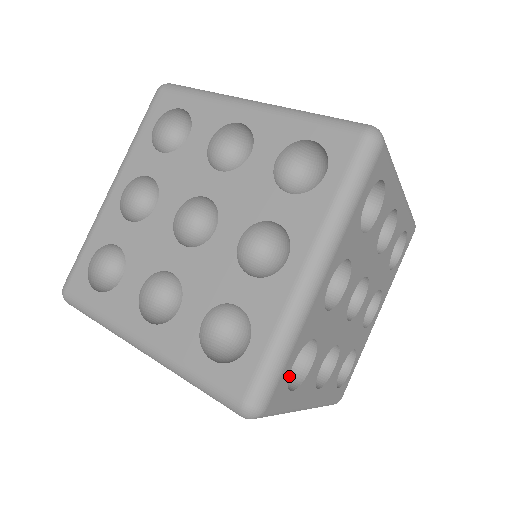
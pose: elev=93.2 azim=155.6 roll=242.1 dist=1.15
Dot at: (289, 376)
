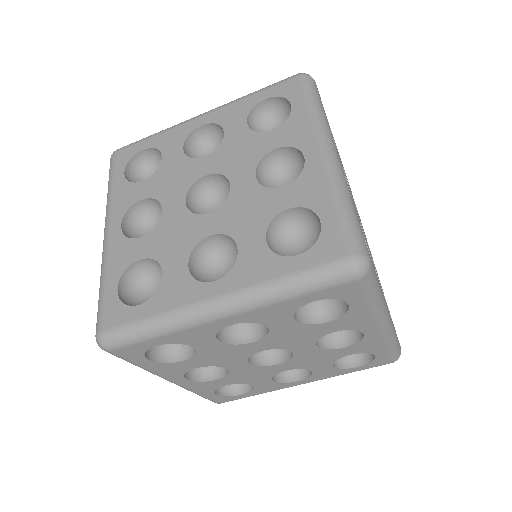
Dot at: occluded
